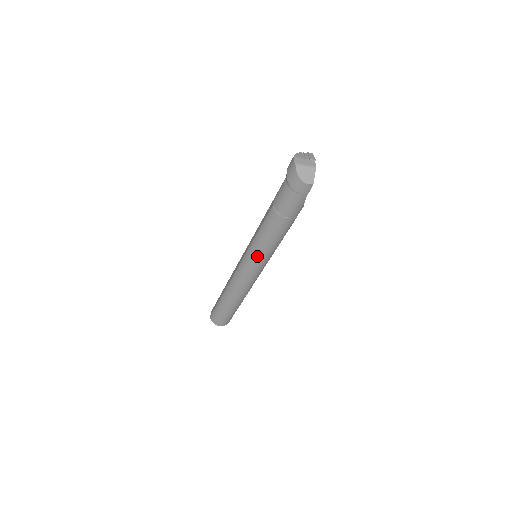
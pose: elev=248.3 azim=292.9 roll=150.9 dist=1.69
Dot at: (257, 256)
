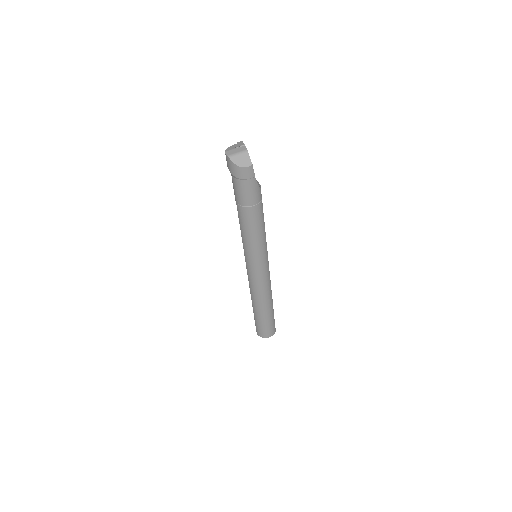
Dot at: (253, 254)
